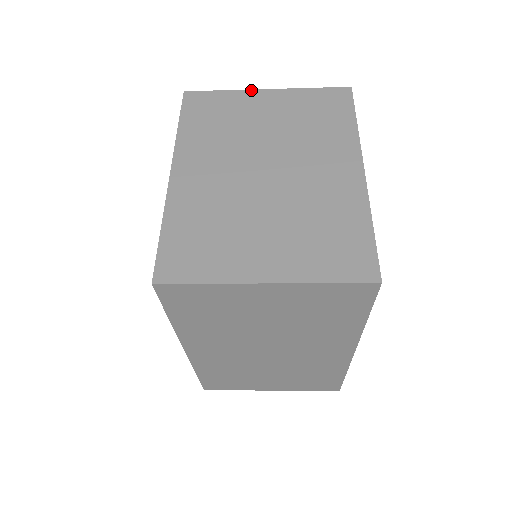
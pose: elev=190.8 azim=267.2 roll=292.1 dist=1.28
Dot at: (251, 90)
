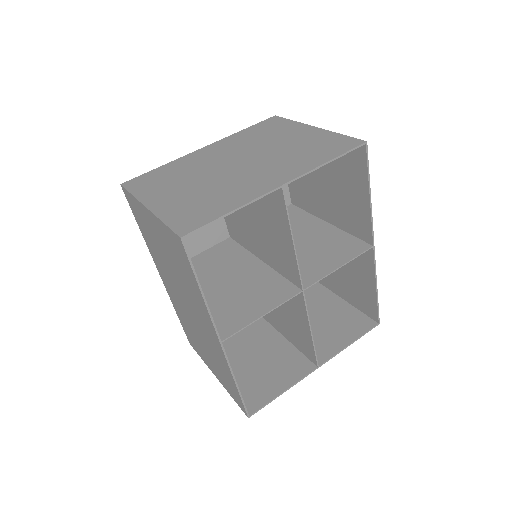
Dot at: (307, 125)
